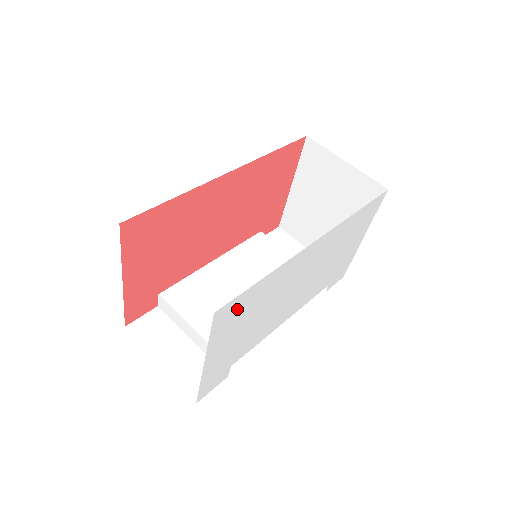
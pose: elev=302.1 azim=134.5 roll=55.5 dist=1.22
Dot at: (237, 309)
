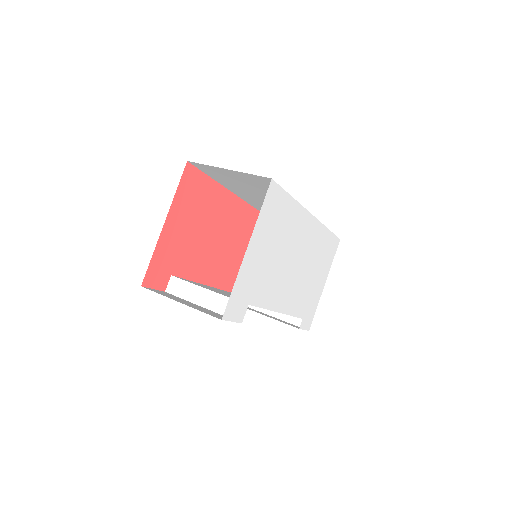
Dot at: (276, 206)
